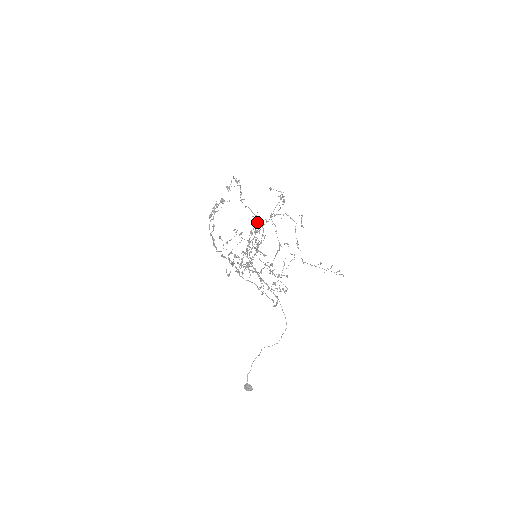
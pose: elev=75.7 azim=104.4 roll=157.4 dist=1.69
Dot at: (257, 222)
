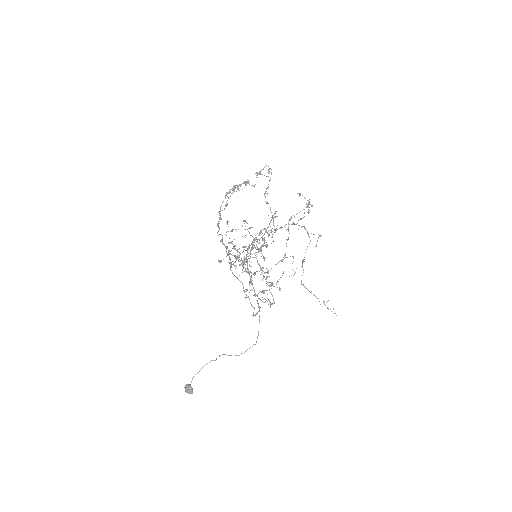
Dot at: (273, 220)
